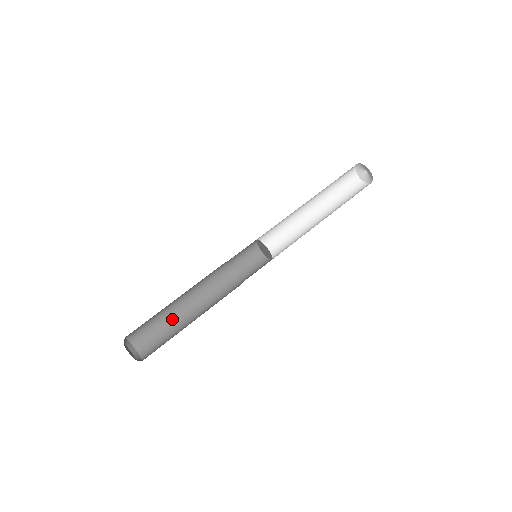
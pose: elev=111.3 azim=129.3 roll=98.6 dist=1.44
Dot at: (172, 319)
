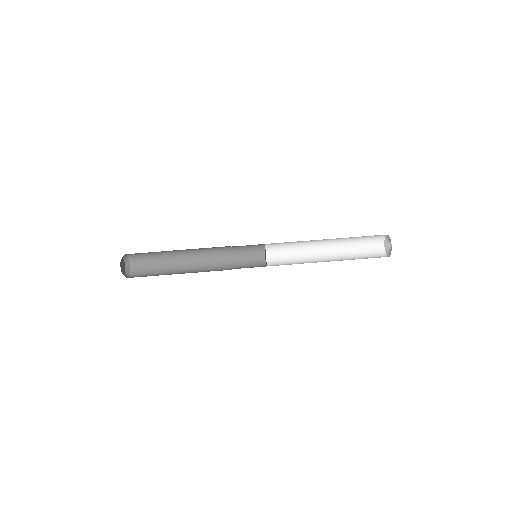
Dot at: (166, 254)
